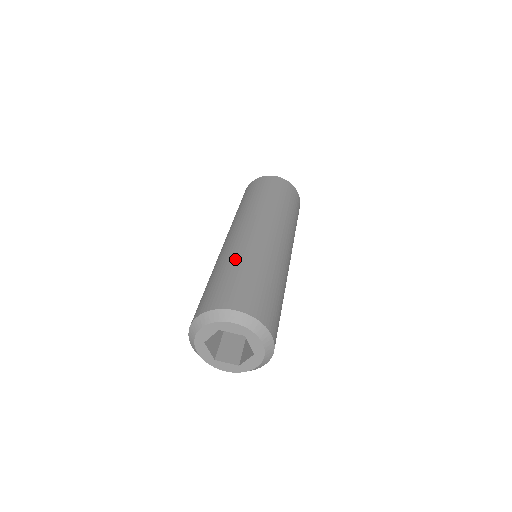
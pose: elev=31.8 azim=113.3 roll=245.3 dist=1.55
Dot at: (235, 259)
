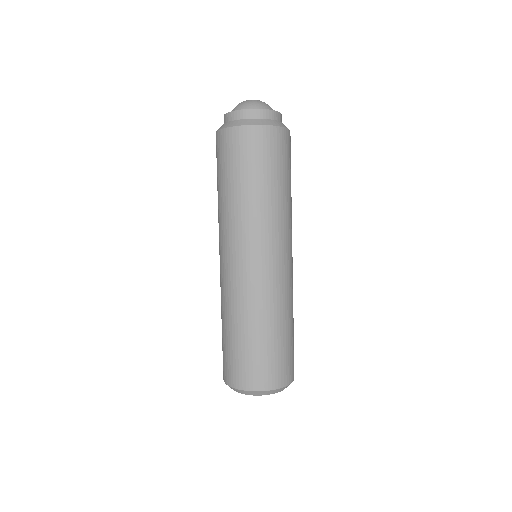
Dot at: (271, 320)
